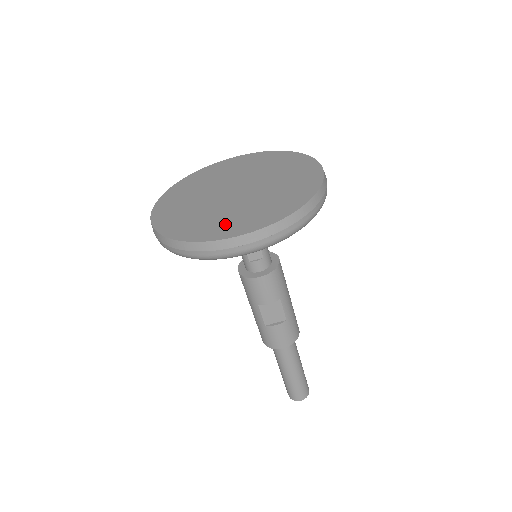
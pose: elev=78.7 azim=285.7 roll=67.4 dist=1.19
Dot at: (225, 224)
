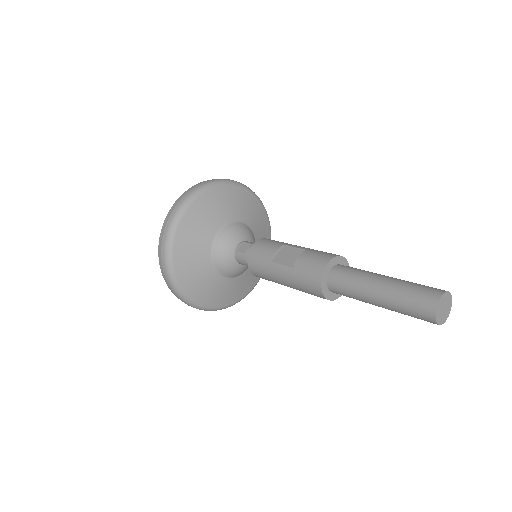
Dot at: occluded
